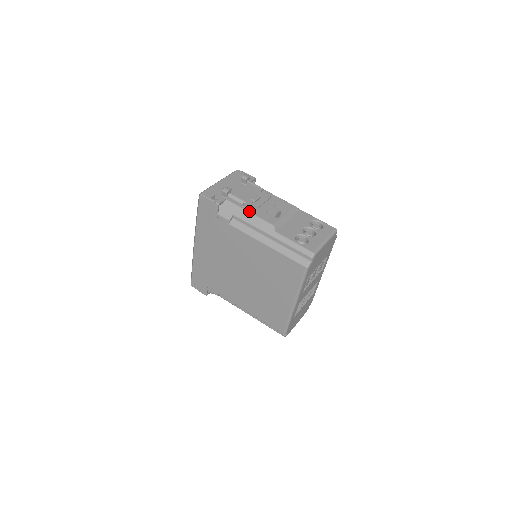
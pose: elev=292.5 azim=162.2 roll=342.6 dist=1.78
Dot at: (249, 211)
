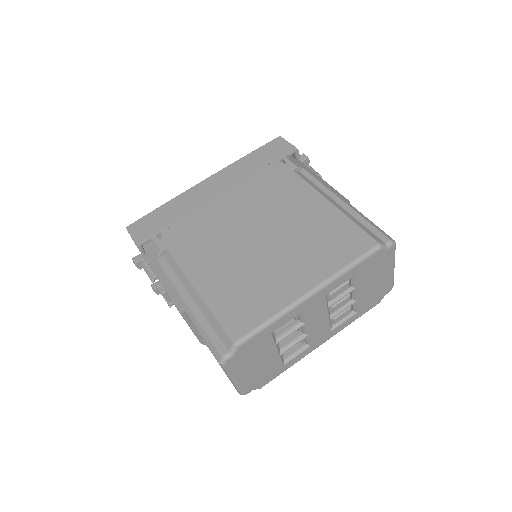
Dot at: occluded
